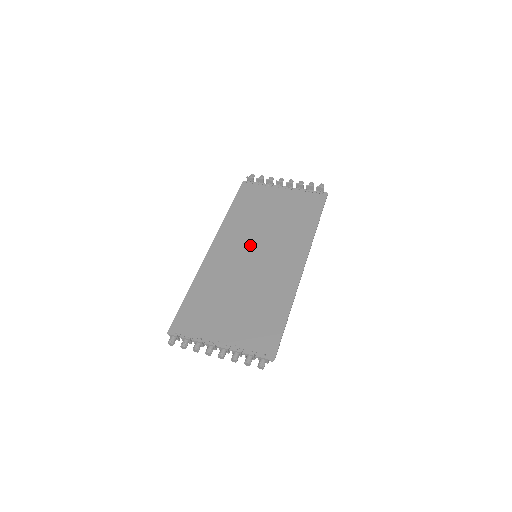
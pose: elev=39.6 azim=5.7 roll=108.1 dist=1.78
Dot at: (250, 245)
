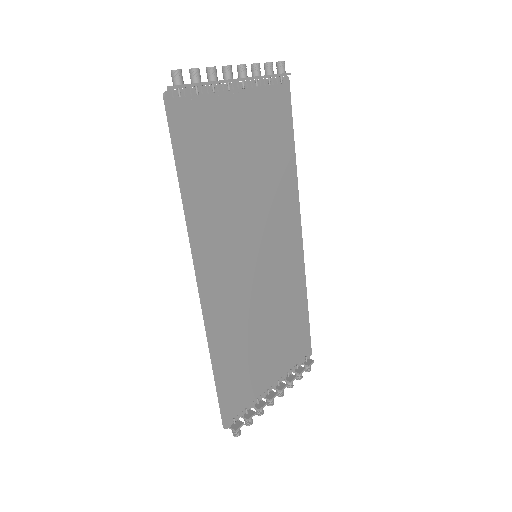
Dot at: (244, 244)
